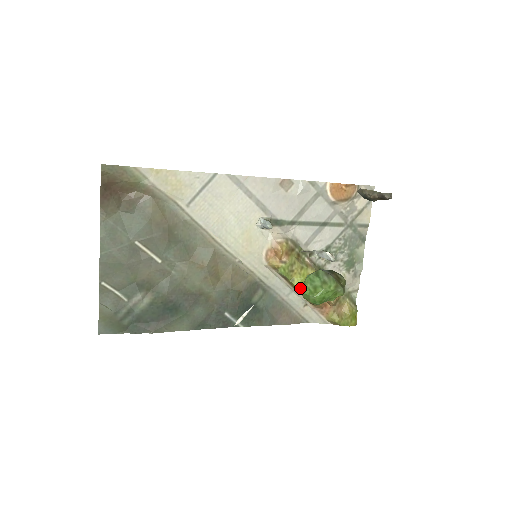
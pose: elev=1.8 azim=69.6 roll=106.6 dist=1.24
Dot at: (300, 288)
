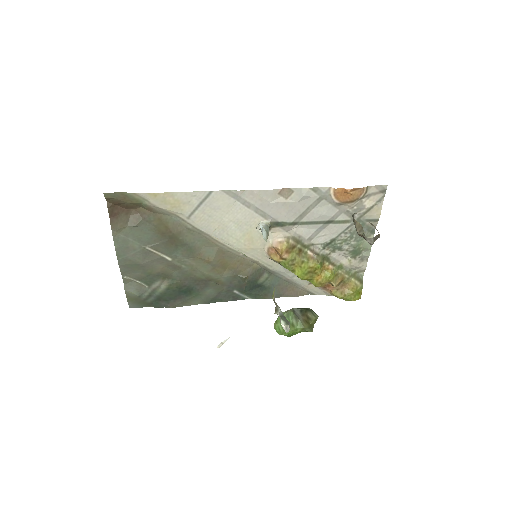
Dot at: (301, 277)
